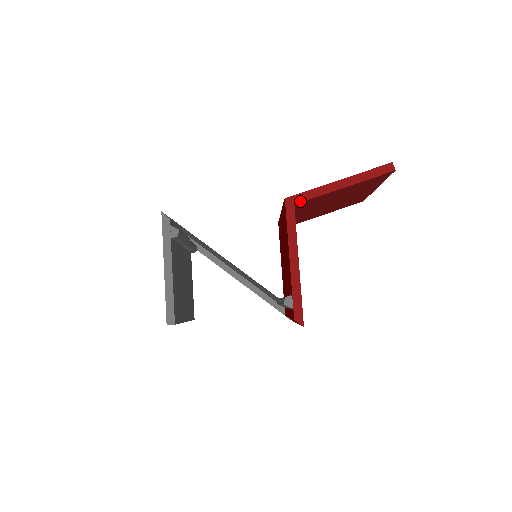
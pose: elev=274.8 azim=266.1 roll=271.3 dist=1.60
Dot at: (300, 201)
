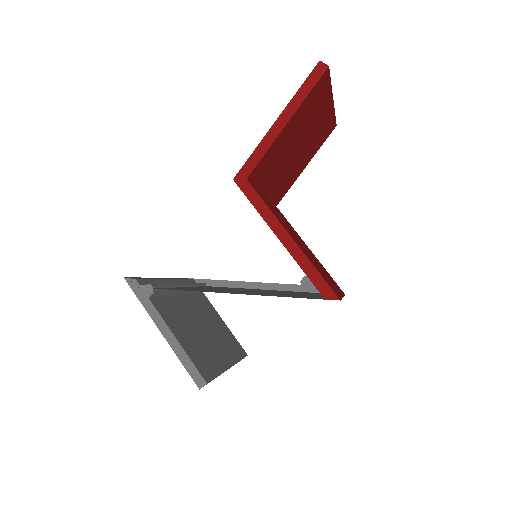
Dot at: (250, 171)
